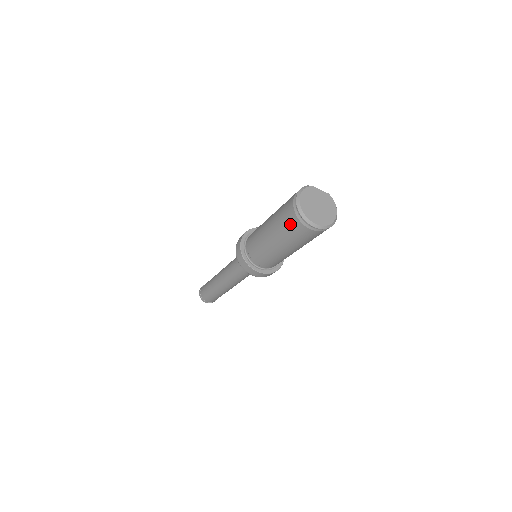
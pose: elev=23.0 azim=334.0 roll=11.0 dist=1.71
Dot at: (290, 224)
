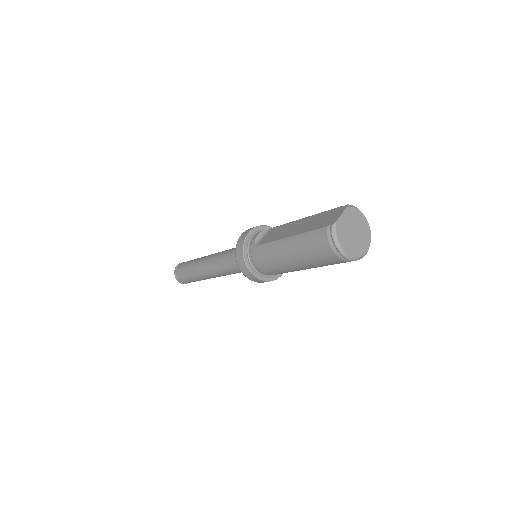
Dot at: occluded
